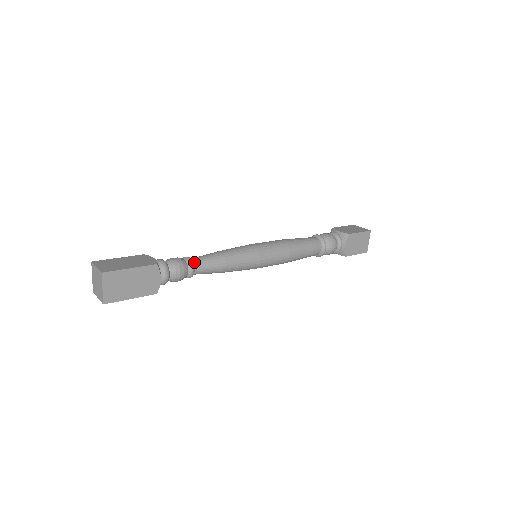
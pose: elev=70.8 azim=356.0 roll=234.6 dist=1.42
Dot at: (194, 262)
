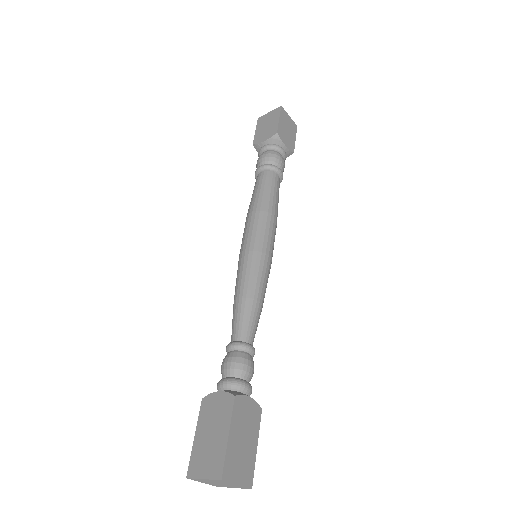
Dot at: (252, 346)
